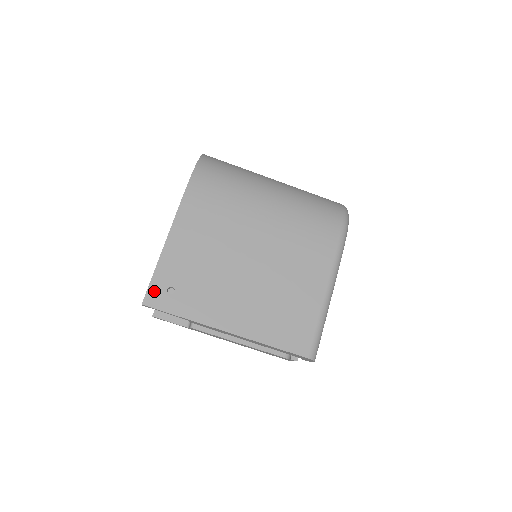
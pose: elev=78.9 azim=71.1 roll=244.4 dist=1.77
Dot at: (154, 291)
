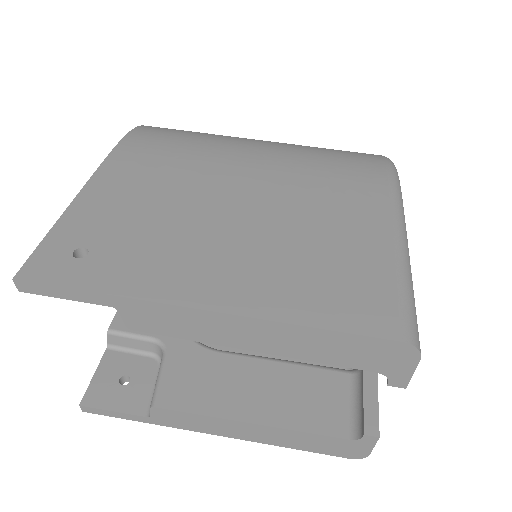
Dot at: (44, 257)
